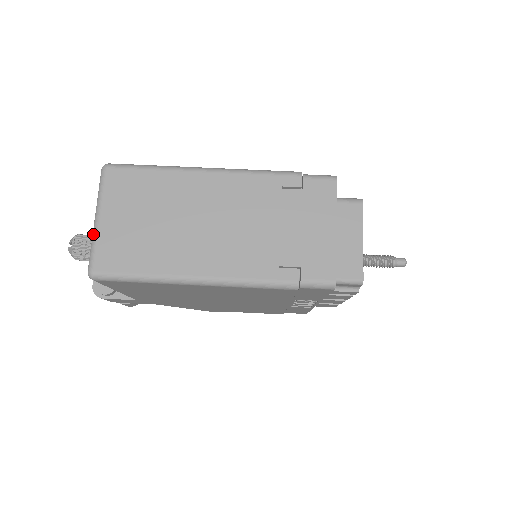
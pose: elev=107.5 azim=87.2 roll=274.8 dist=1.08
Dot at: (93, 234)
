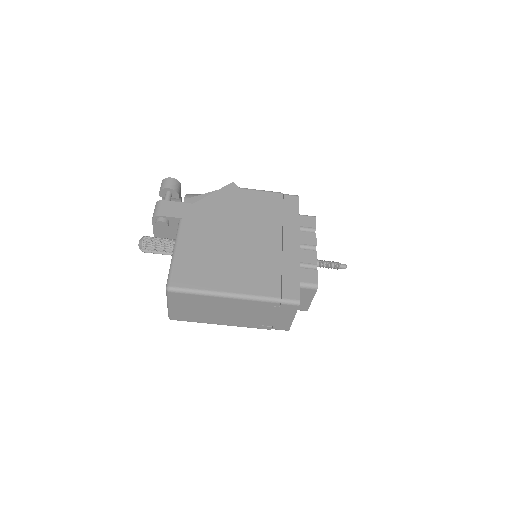
Dot at: (168, 309)
